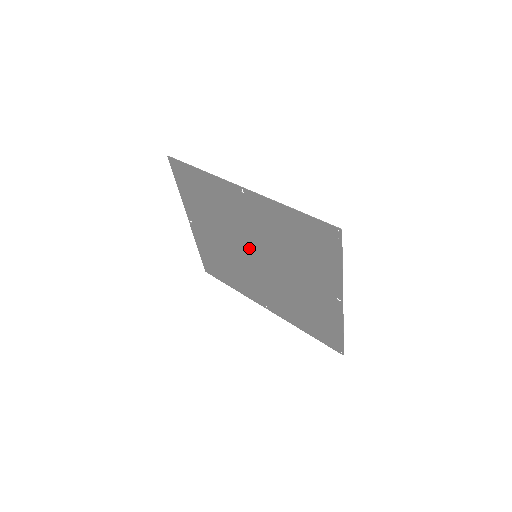
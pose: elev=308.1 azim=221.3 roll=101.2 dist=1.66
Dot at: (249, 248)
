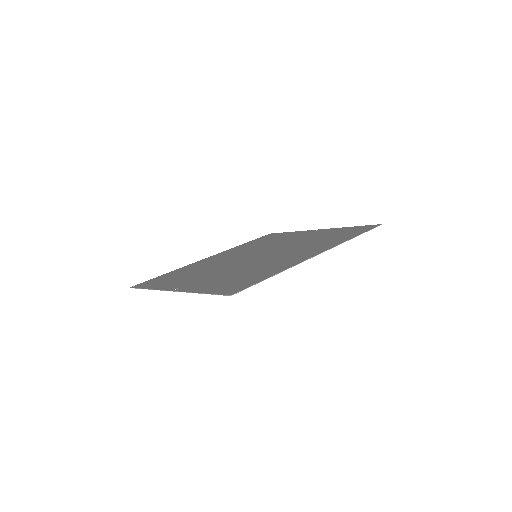
Dot at: (255, 258)
